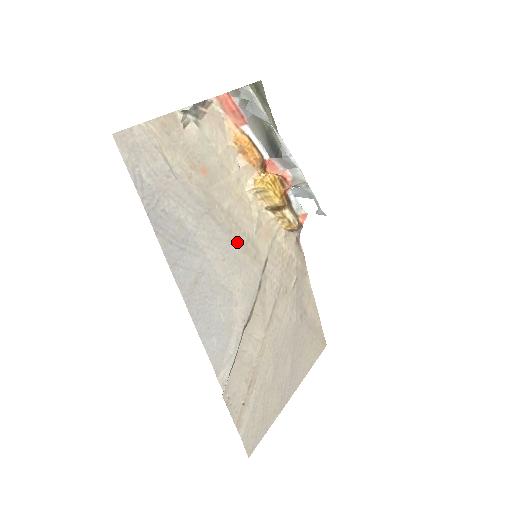
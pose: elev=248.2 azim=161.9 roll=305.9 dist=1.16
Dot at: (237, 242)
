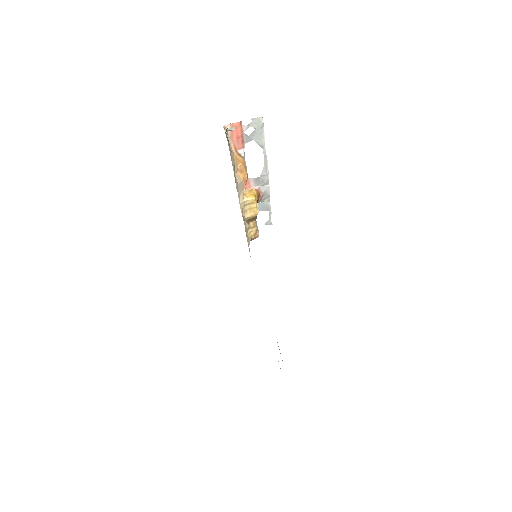
Dot at: occluded
